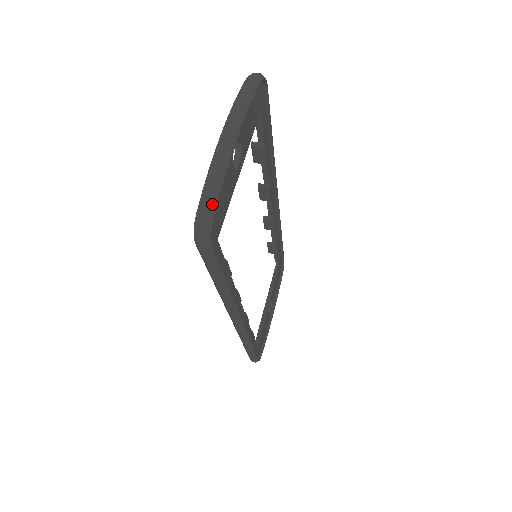
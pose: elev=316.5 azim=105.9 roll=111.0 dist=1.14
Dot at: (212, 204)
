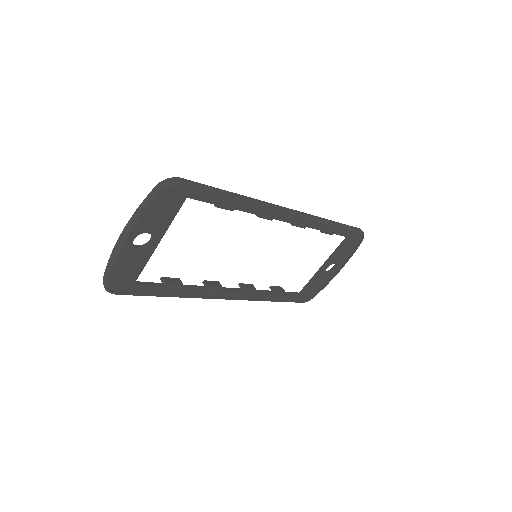
Dot at: (106, 278)
